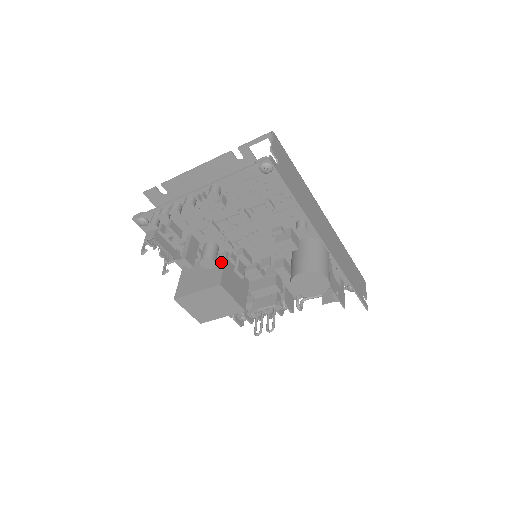
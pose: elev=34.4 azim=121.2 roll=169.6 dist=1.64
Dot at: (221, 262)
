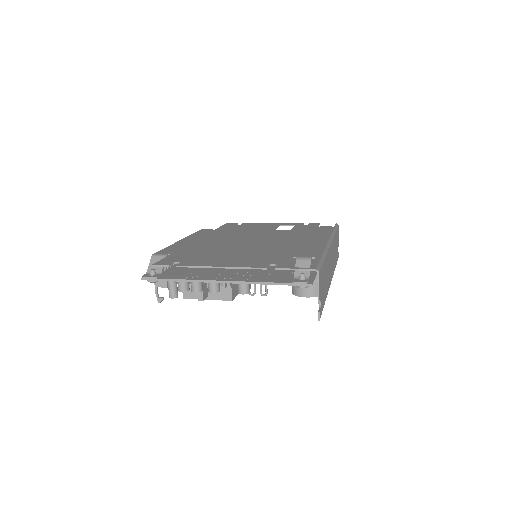
Dot at: occluded
